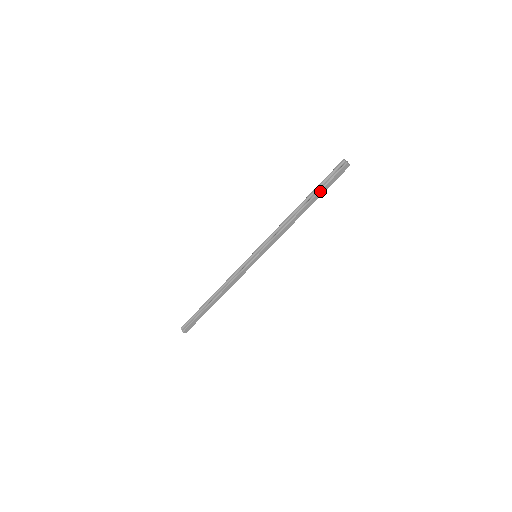
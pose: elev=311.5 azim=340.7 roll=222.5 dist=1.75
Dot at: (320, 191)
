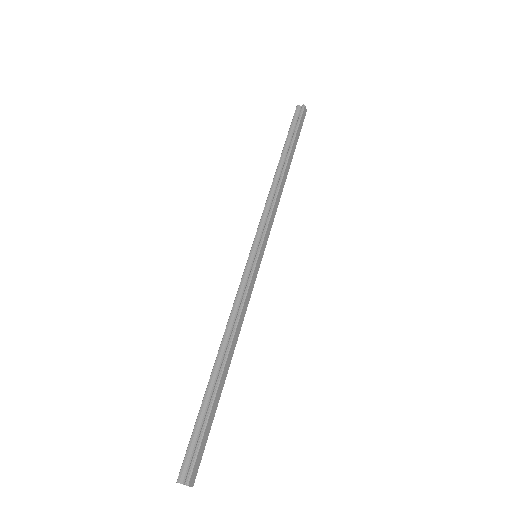
Dot at: (294, 140)
